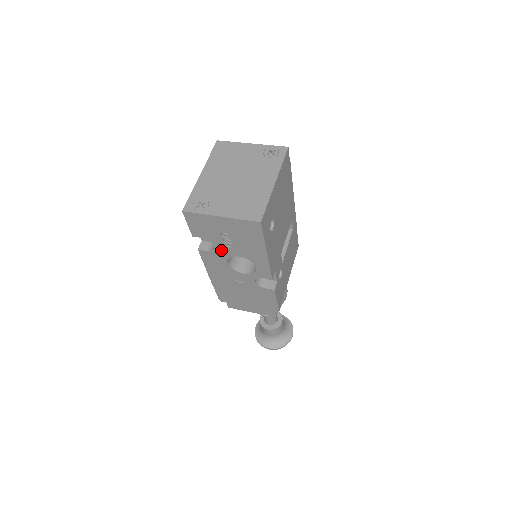
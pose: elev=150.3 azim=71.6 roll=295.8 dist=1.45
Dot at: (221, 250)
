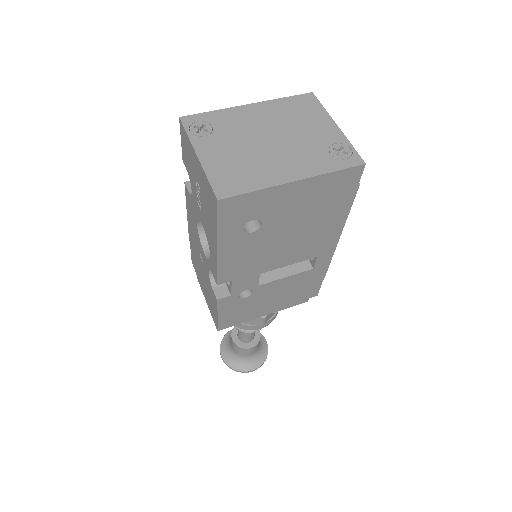
Dot at: (195, 202)
